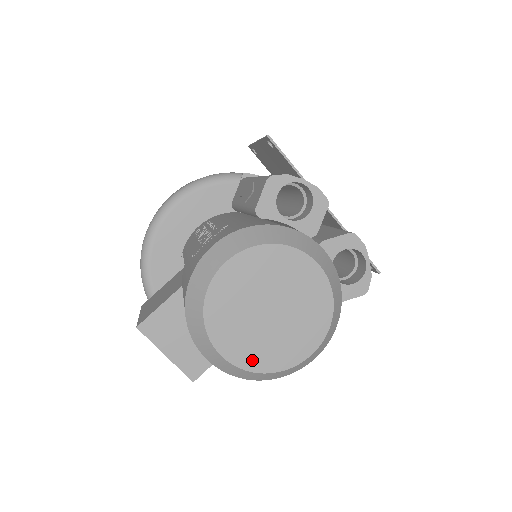
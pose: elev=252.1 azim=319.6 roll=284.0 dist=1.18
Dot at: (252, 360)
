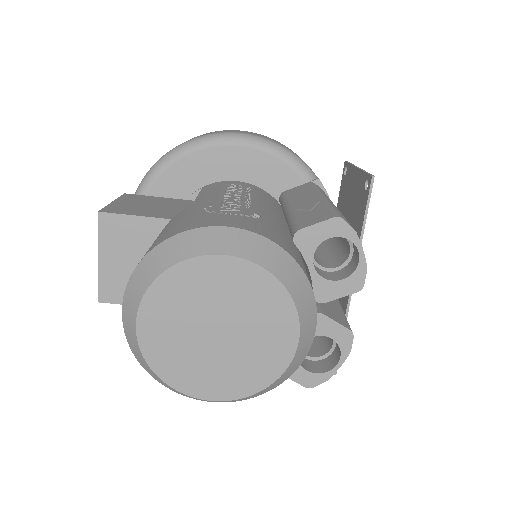
Dot at: (158, 355)
